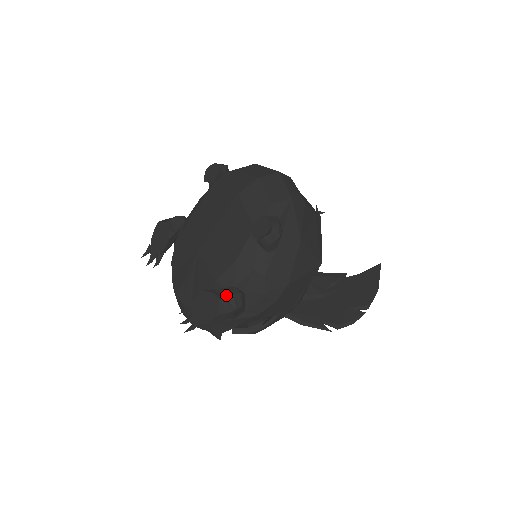
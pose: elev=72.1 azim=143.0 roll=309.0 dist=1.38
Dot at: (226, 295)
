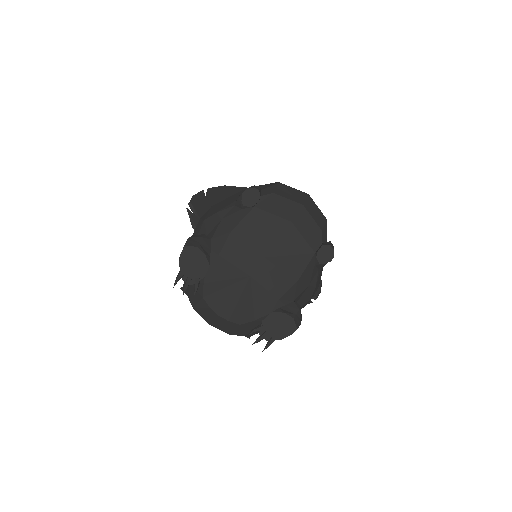
Dot at: (295, 311)
